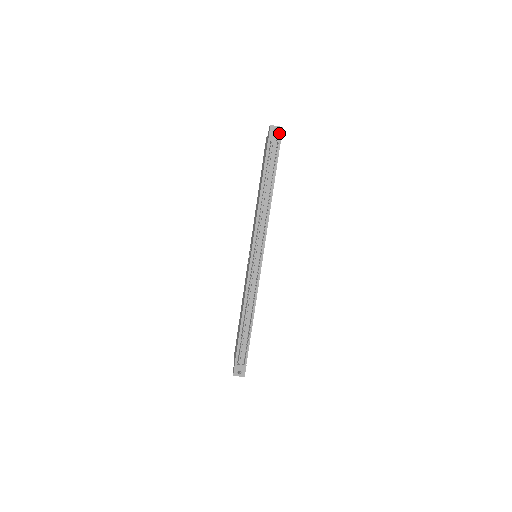
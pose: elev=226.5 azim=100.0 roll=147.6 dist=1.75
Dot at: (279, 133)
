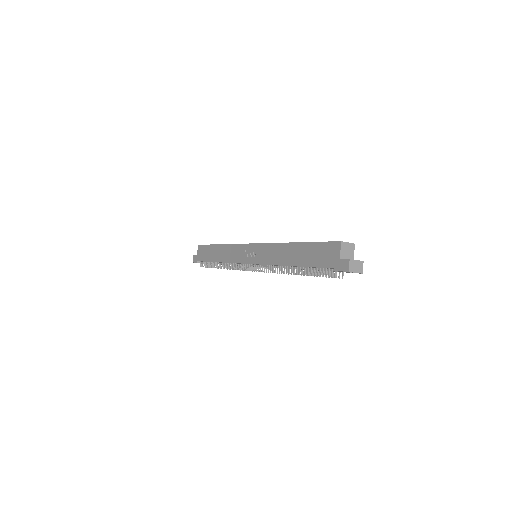
Dot at: occluded
